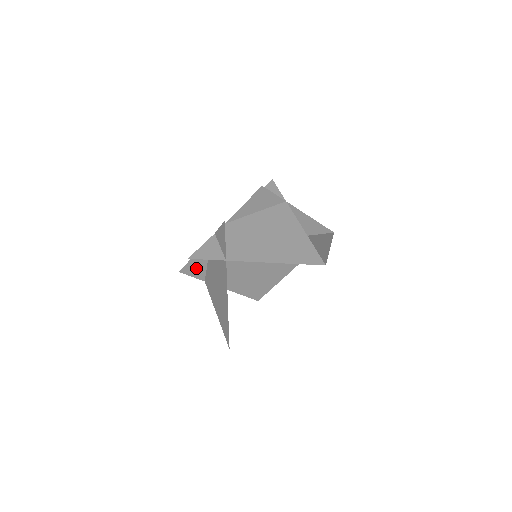
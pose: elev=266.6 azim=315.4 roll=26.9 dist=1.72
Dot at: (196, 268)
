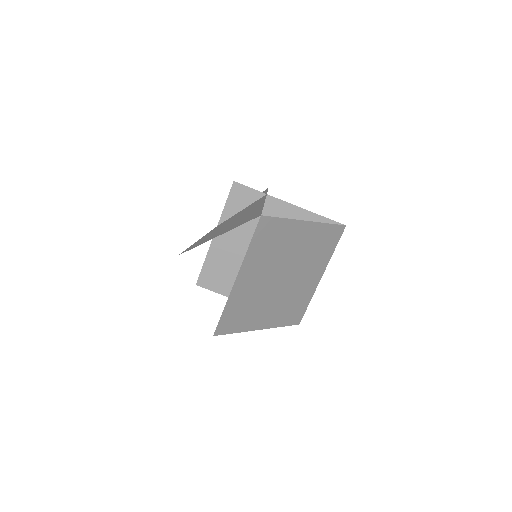
Dot at: (211, 280)
